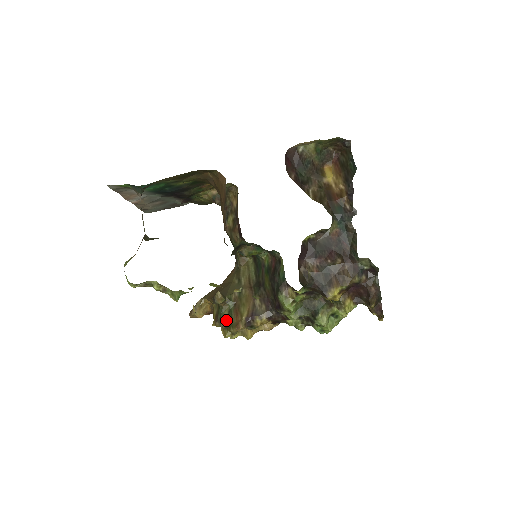
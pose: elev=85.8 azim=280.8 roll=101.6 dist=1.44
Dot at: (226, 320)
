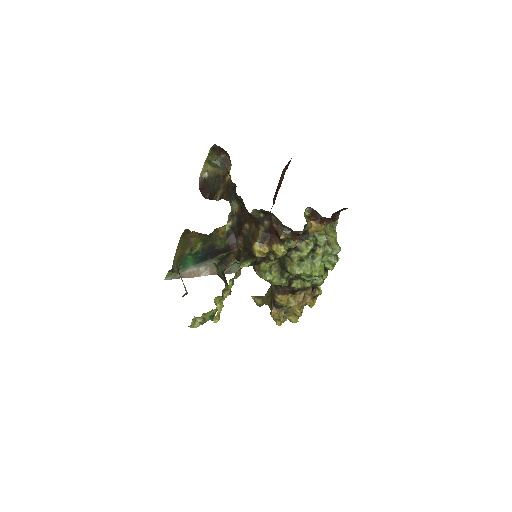
Dot at: occluded
